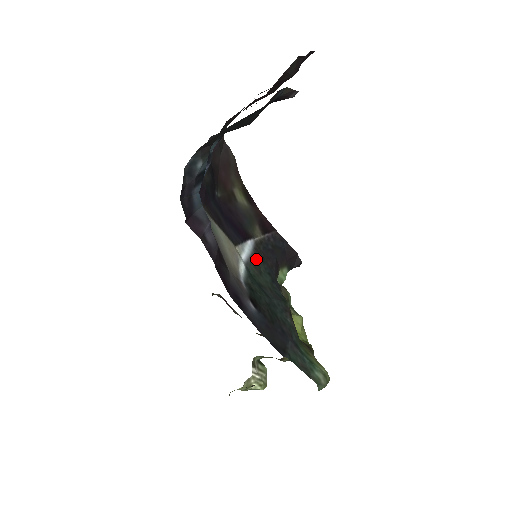
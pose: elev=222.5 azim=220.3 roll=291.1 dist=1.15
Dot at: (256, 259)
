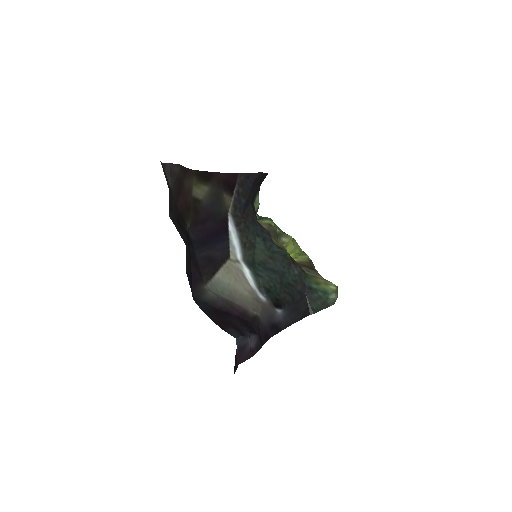
Dot at: (244, 237)
